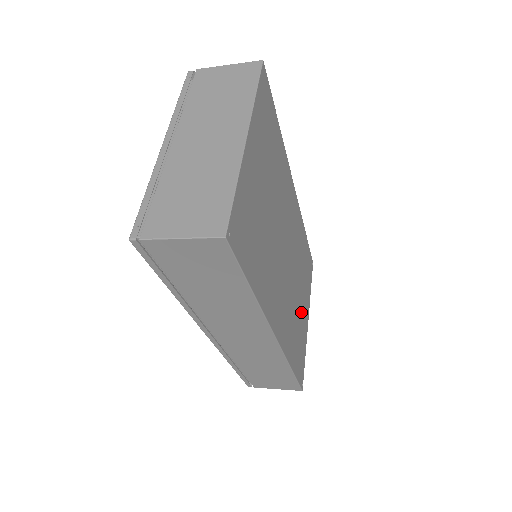
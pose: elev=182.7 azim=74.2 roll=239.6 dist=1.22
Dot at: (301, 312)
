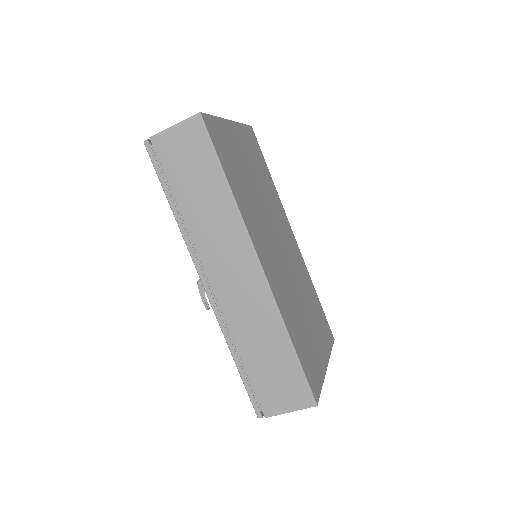
Dot at: (310, 332)
